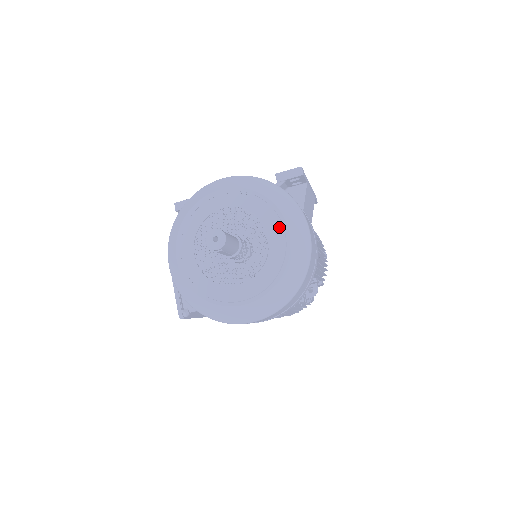
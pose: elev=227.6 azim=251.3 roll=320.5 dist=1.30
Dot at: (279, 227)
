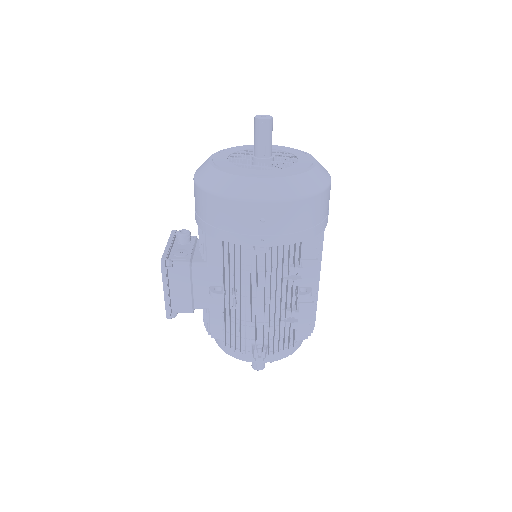
Dot at: (308, 157)
